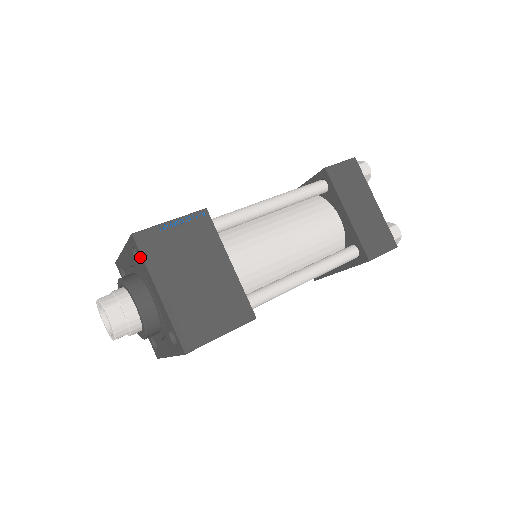
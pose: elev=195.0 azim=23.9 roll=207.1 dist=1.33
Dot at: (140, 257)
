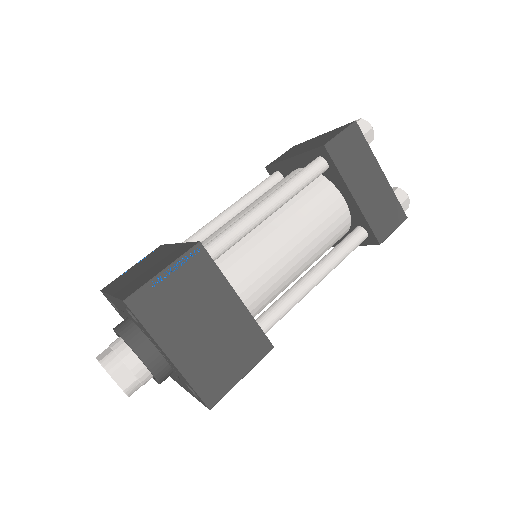
Dot at: (107, 297)
